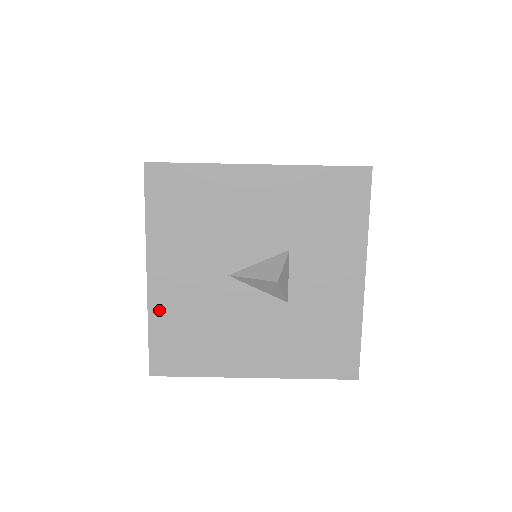
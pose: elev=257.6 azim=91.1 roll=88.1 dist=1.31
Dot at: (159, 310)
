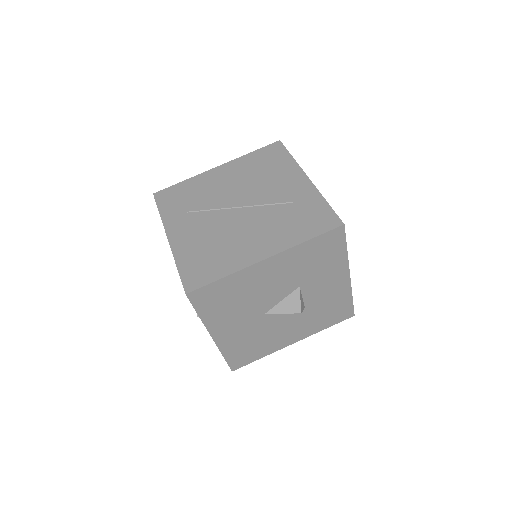
Dot at: (226, 347)
